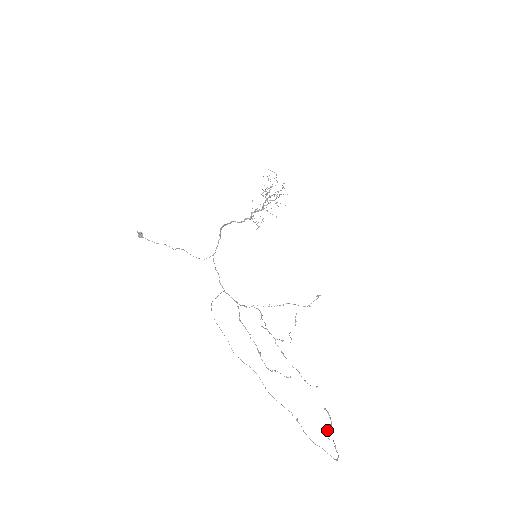
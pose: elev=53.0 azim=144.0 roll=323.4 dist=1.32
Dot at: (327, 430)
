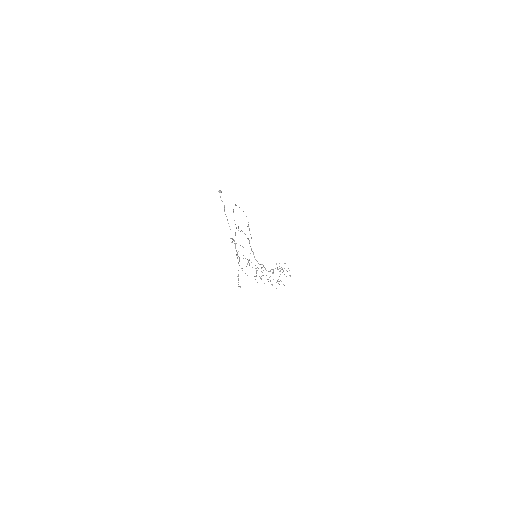
Dot at: occluded
